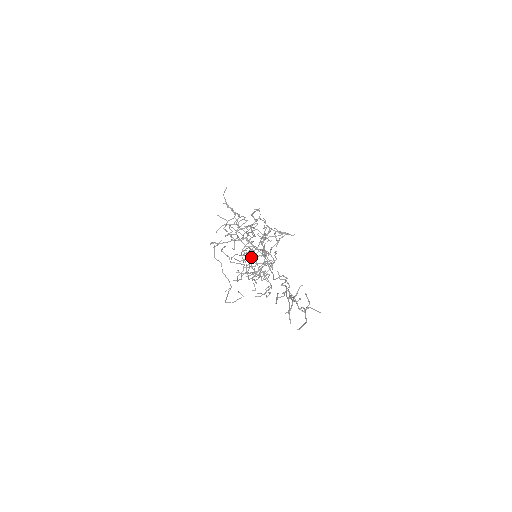
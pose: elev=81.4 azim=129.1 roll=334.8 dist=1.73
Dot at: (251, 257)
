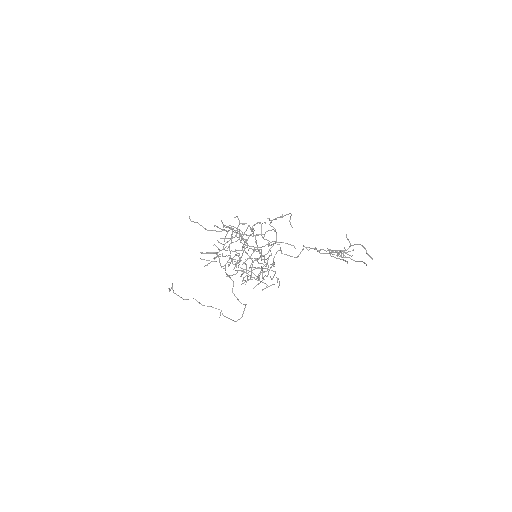
Dot at: occluded
